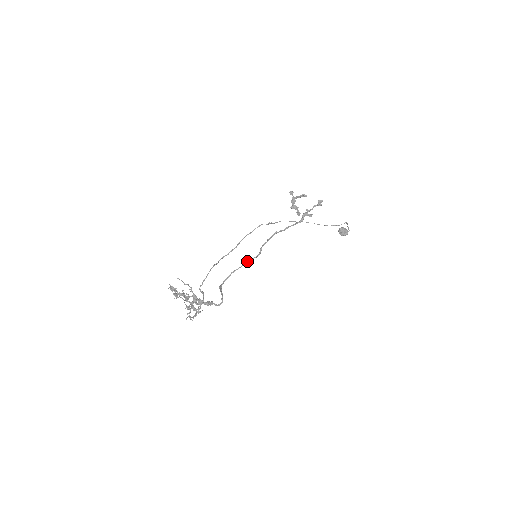
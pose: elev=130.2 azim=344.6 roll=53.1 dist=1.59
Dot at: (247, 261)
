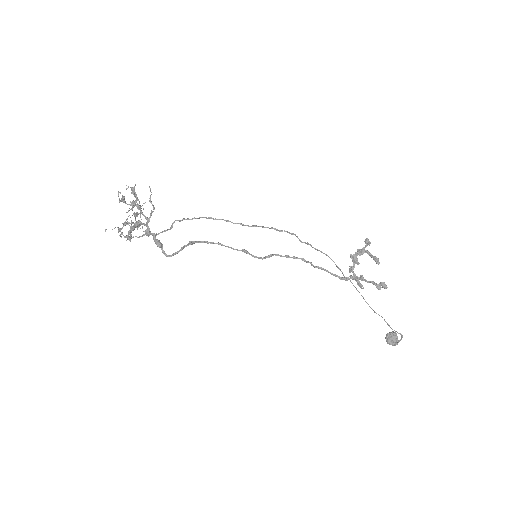
Dot at: (243, 250)
